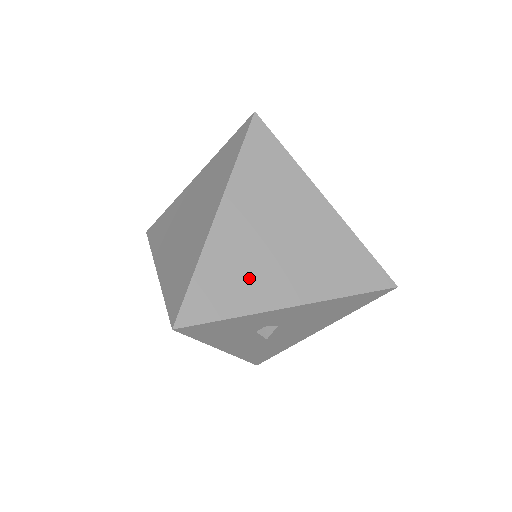
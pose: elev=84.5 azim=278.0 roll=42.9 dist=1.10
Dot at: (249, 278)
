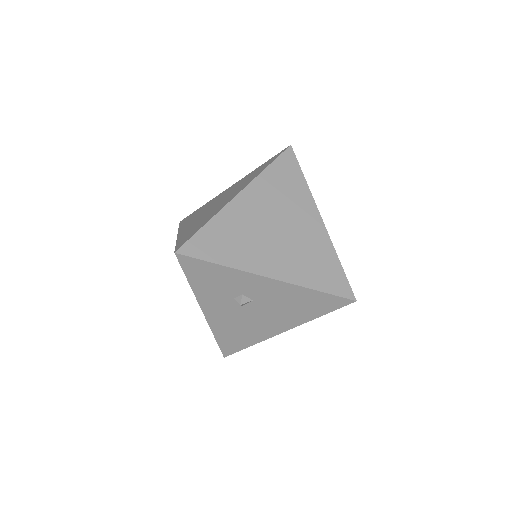
Dot at: (244, 244)
